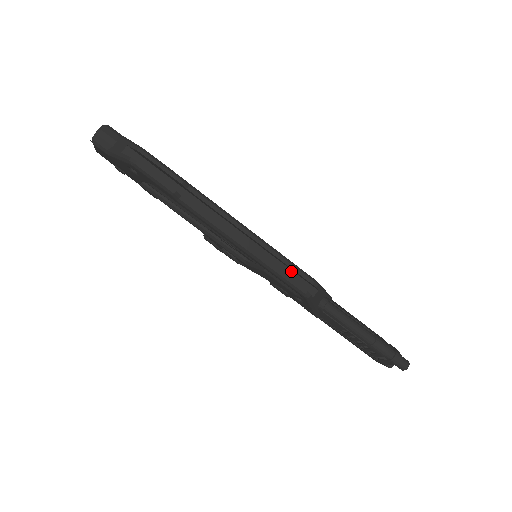
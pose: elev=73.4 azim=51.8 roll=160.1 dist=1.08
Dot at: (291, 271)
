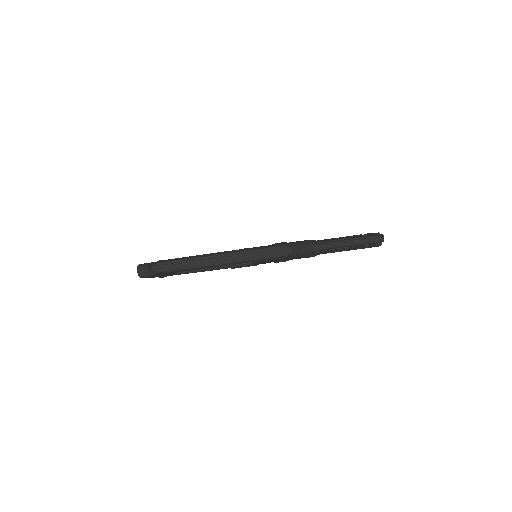
Dot at: (269, 251)
